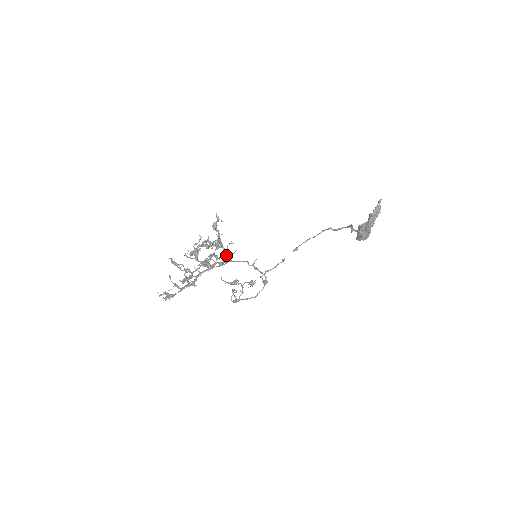
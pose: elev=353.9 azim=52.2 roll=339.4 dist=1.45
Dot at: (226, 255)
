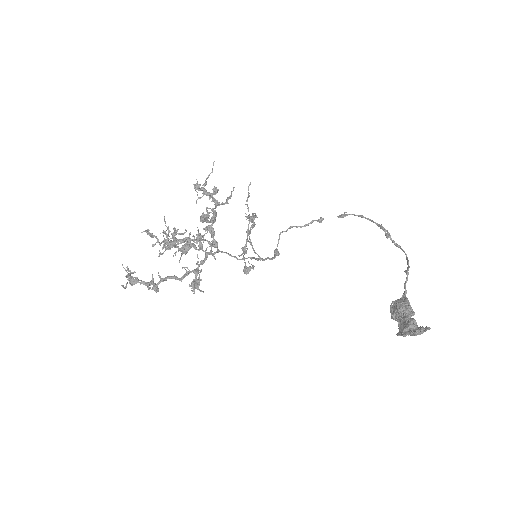
Dot at: (194, 285)
